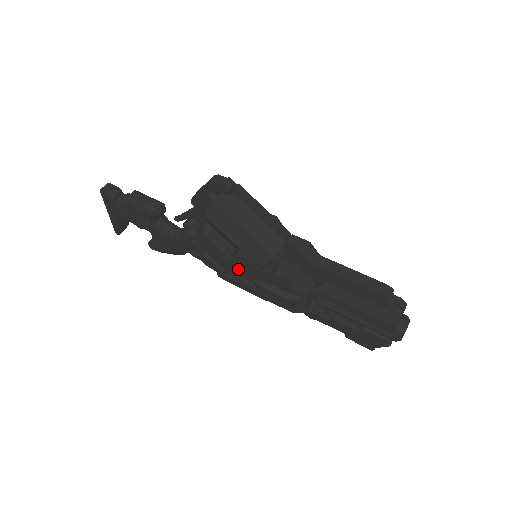
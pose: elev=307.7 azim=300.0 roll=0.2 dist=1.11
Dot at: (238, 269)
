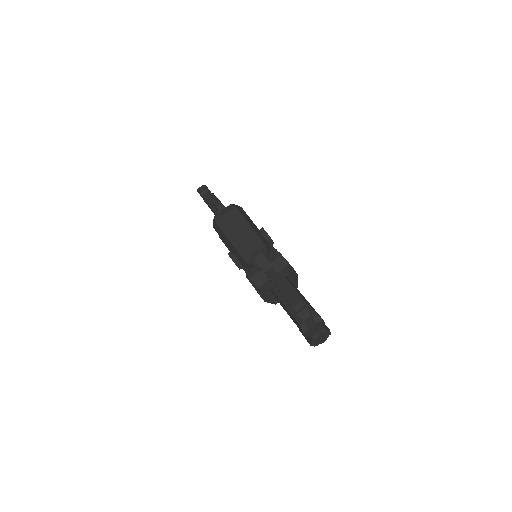
Dot at: occluded
